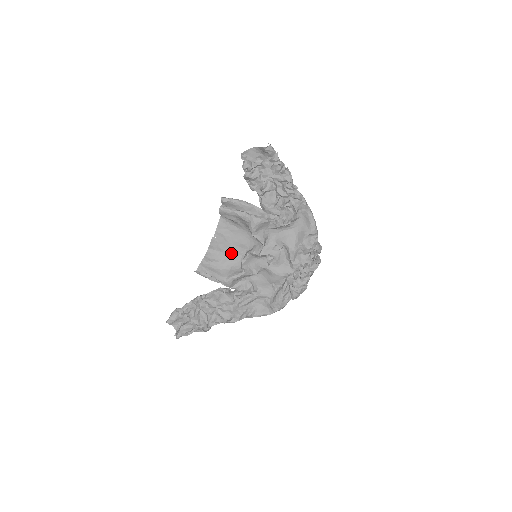
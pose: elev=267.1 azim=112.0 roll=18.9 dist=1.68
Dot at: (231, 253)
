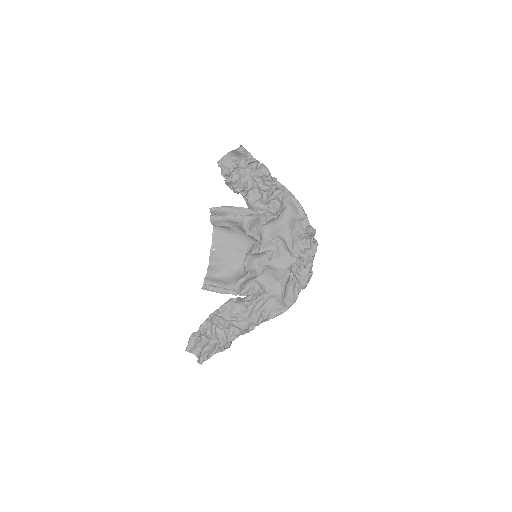
Dot at: (232, 260)
